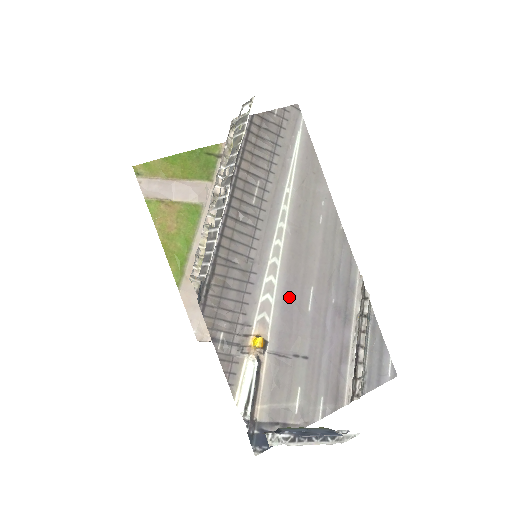
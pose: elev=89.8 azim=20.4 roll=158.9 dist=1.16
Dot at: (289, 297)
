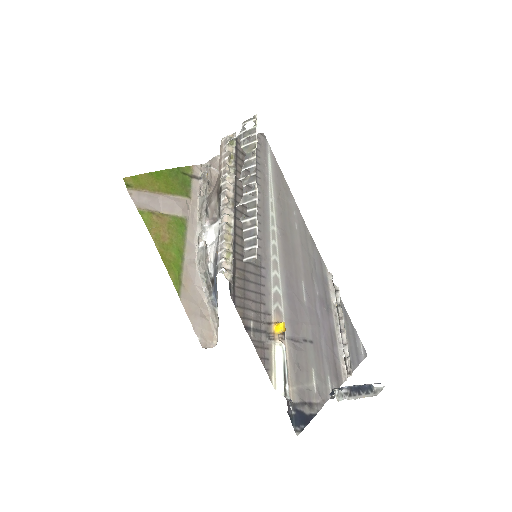
Dot at: (290, 289)
